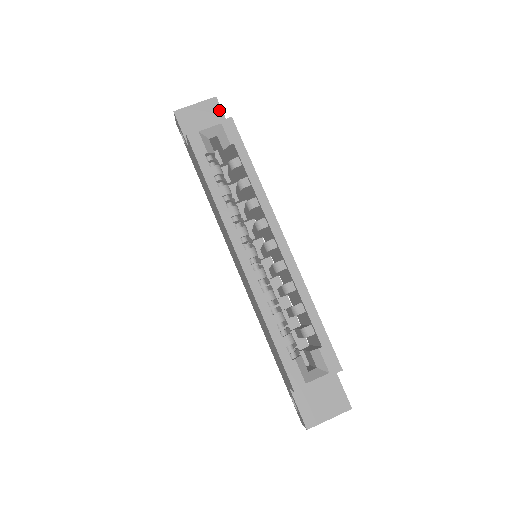
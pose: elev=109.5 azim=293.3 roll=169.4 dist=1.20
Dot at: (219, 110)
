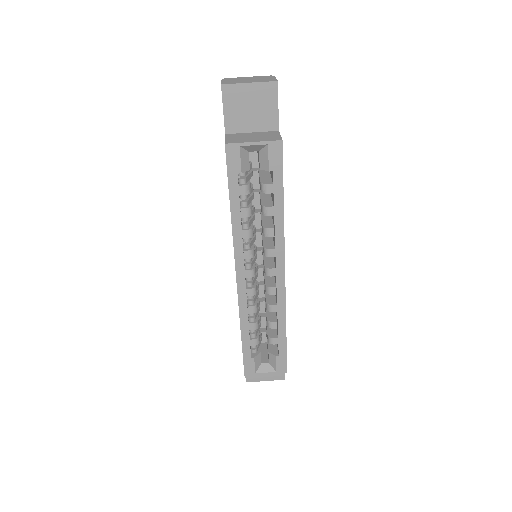
Dot at: (275, 100)
